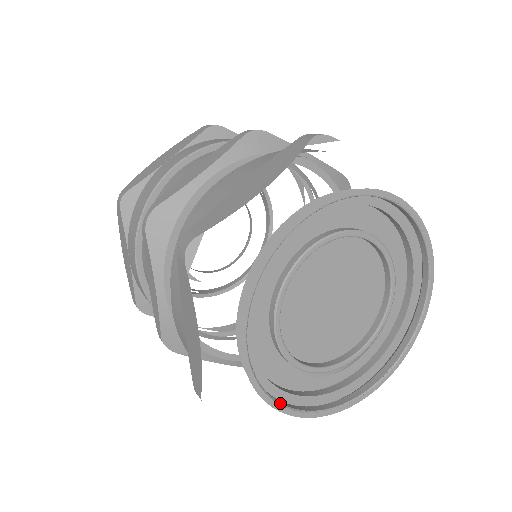
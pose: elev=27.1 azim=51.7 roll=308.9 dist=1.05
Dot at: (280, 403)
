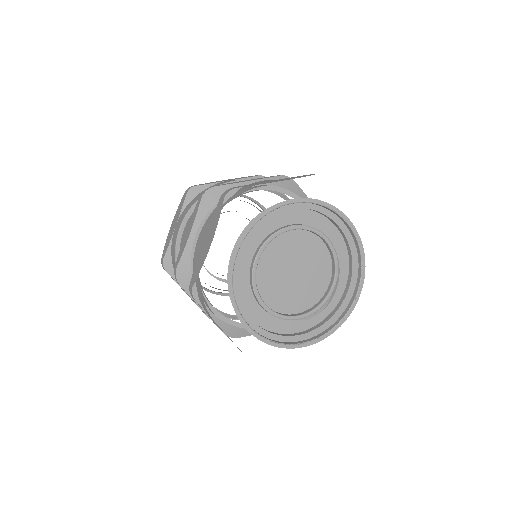
Dot at: (291, 344)
